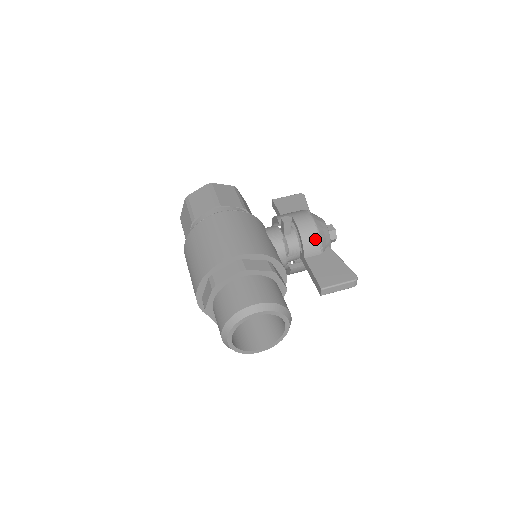
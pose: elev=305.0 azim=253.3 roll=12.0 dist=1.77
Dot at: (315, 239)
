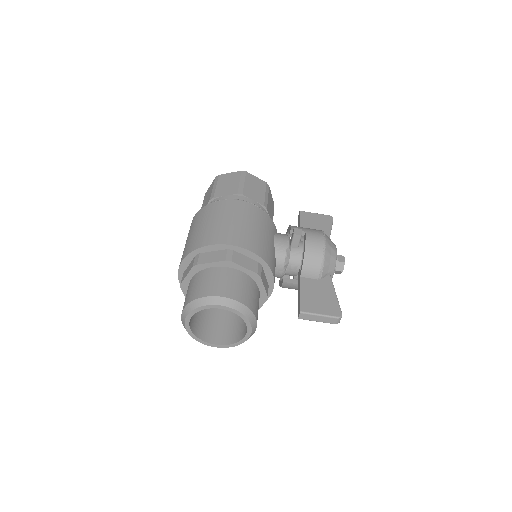
Dot at: (318, 262)
